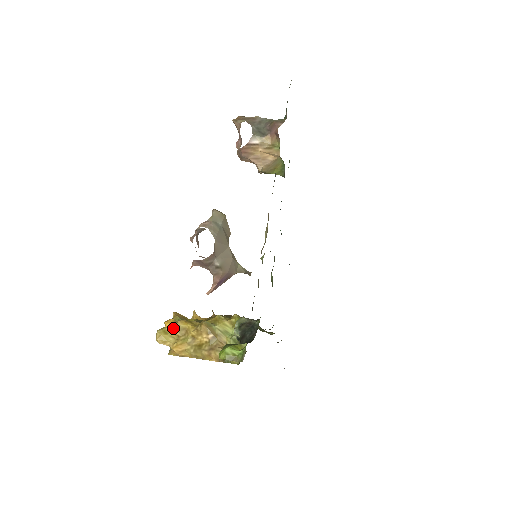
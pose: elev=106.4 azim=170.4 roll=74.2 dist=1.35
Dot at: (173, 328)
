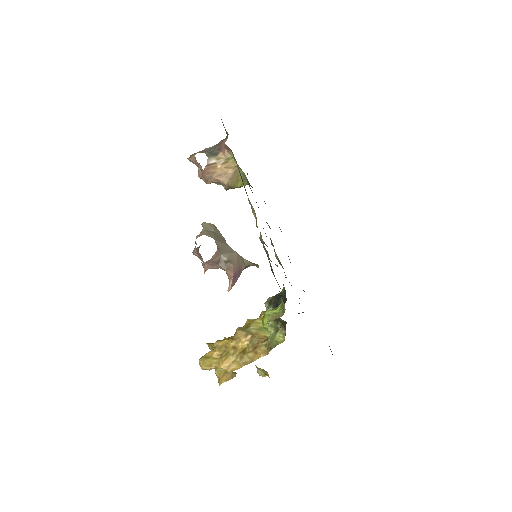
Dot at: (212, 351)
